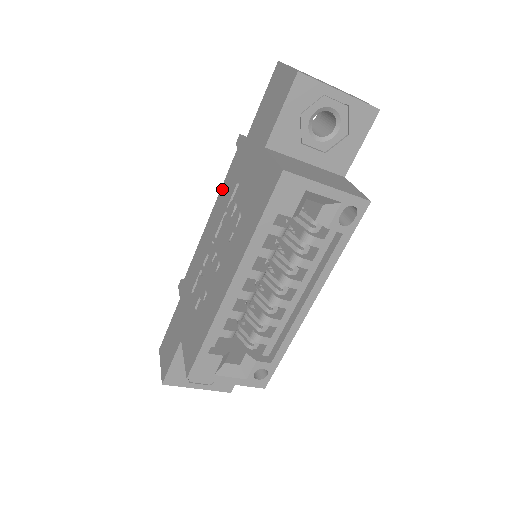
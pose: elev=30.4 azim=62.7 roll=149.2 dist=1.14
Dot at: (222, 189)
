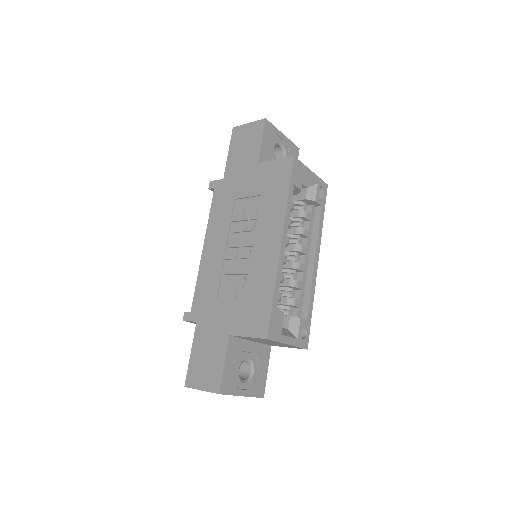
Dot at: (211, 218)
